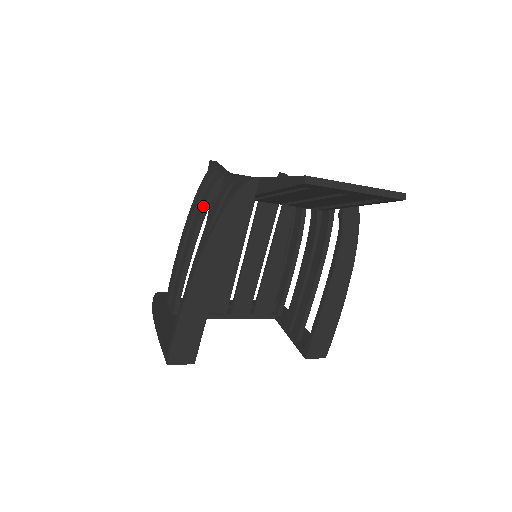
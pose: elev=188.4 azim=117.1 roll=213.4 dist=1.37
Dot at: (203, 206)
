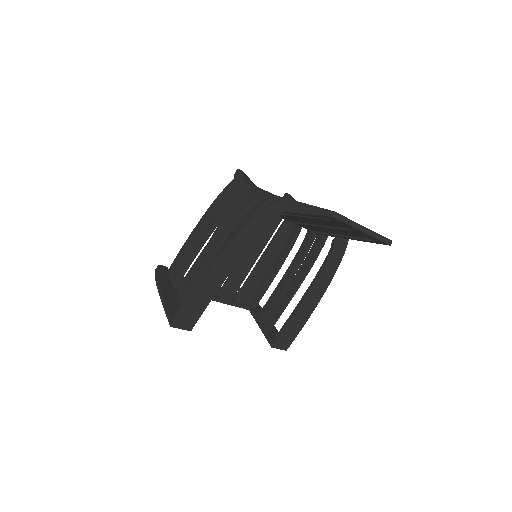
Dot at: (227, 205)
